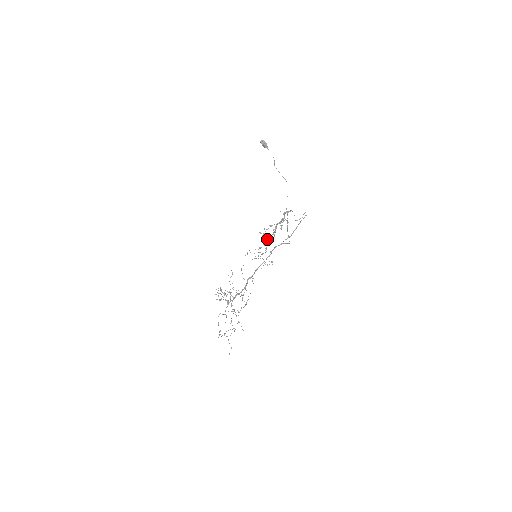
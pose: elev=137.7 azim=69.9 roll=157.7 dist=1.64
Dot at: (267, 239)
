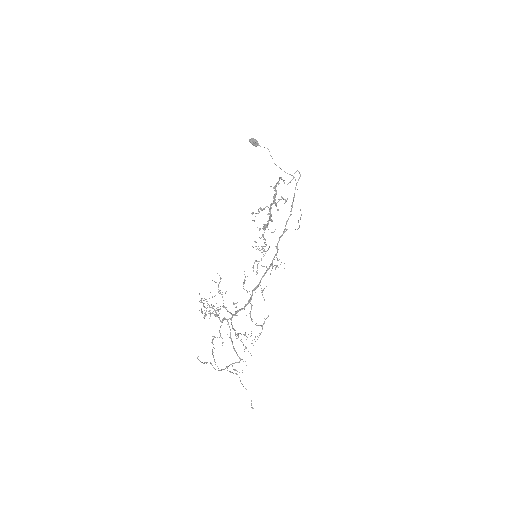
Dot at: (263, 229)
